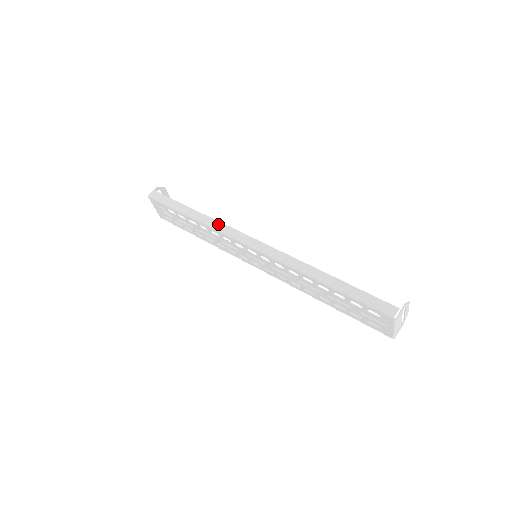
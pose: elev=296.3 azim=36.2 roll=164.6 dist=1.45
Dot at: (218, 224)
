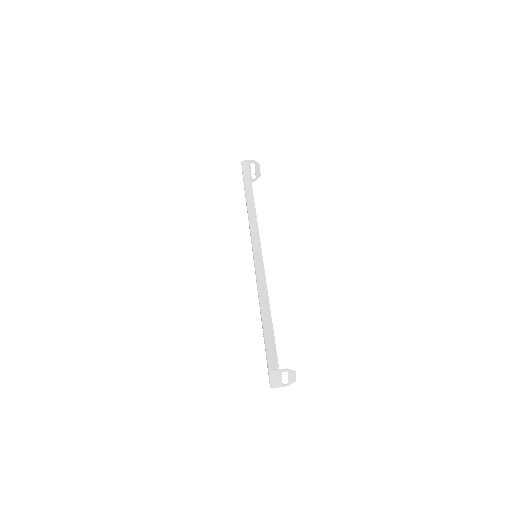
Dot at: (254, 214)
